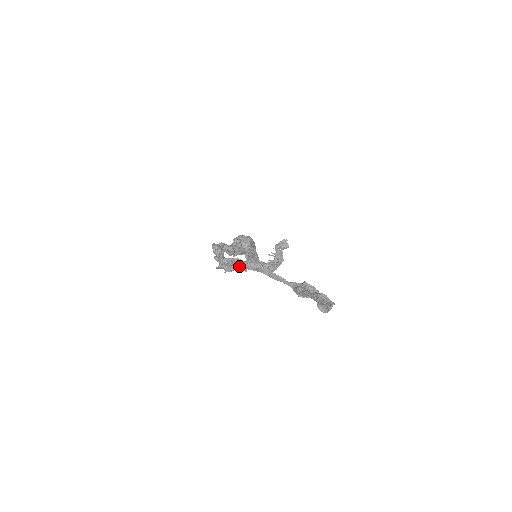
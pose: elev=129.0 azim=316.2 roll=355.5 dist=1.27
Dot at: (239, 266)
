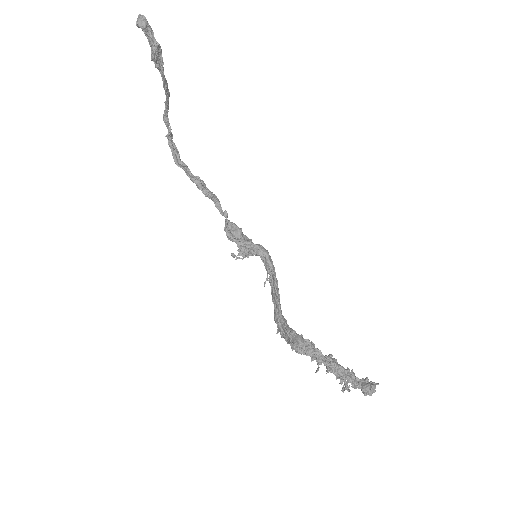
Dot at: (165, 110)
